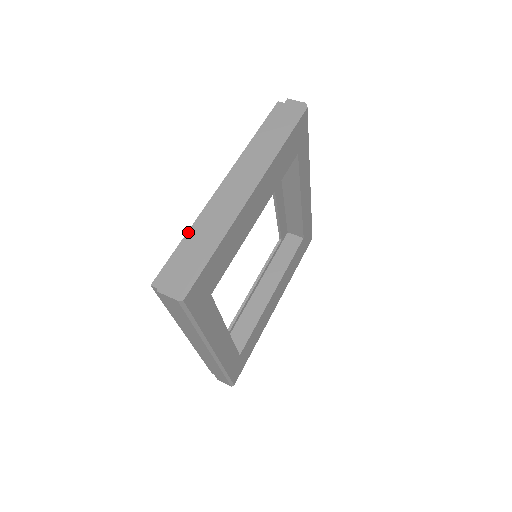
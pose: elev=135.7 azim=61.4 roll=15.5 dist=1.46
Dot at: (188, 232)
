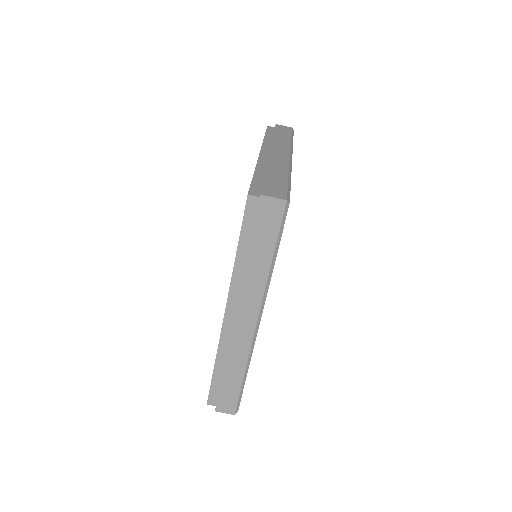
Dot at: (215, 364)
